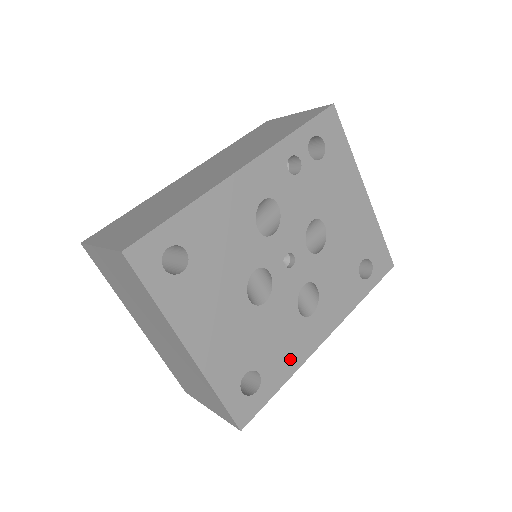
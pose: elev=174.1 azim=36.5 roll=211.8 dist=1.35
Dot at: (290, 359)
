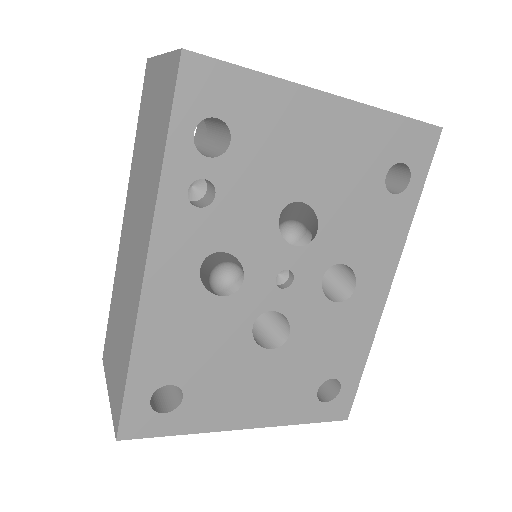
Dot at: (358, 341)
